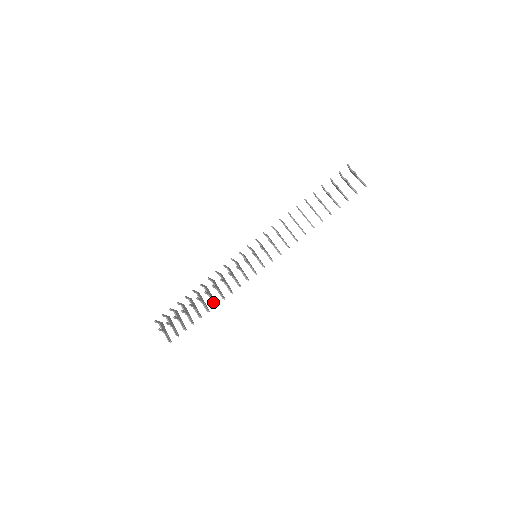
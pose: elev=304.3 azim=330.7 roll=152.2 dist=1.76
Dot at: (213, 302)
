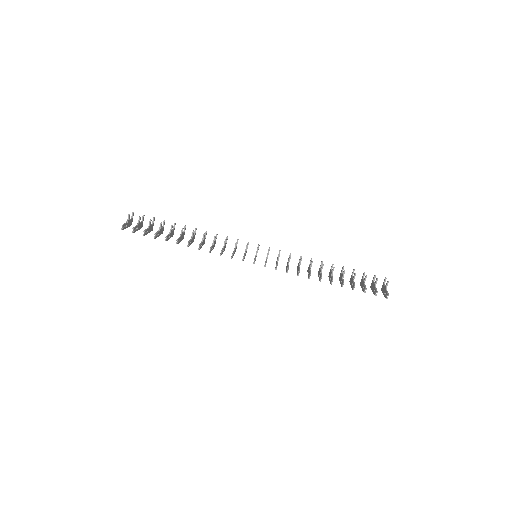
Dot at: (189, 241)
